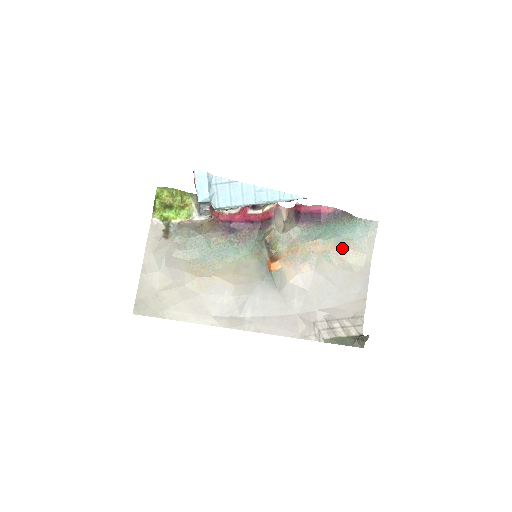
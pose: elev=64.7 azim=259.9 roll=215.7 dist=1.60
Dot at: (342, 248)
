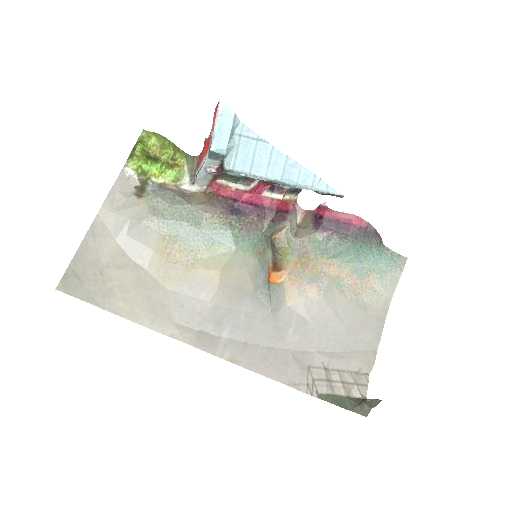
Dot at: (359, 279)
